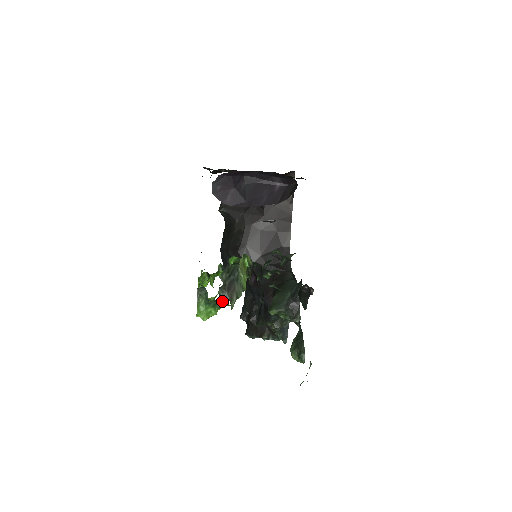
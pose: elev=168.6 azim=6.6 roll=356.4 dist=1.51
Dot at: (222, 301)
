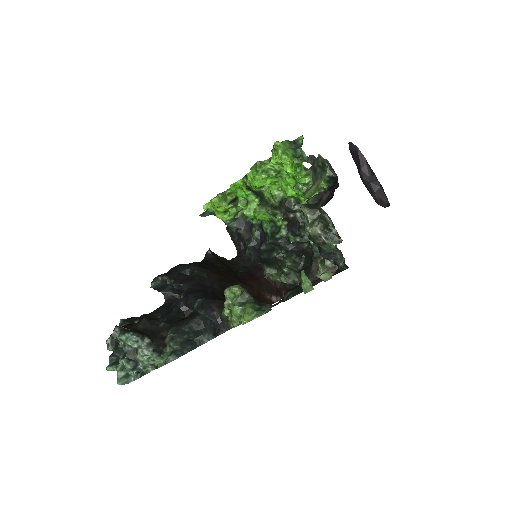
Dot at: (305, 160)
